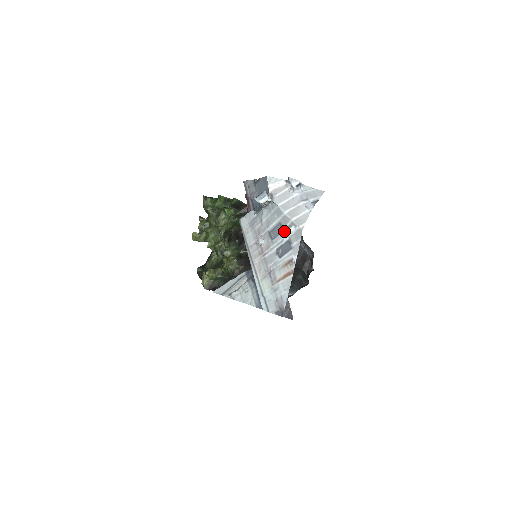
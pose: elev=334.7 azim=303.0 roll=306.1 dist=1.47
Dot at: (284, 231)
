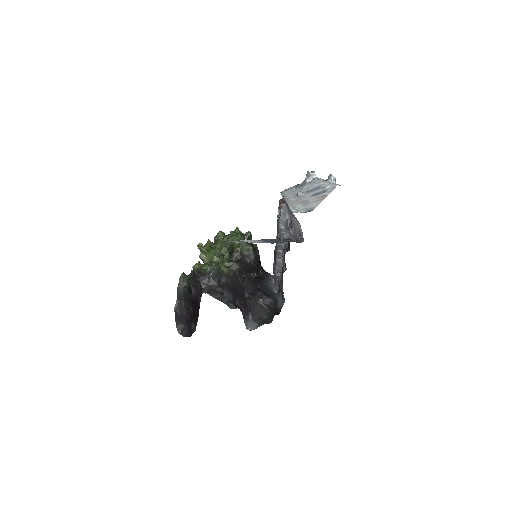
Dot at: (321, 188)
